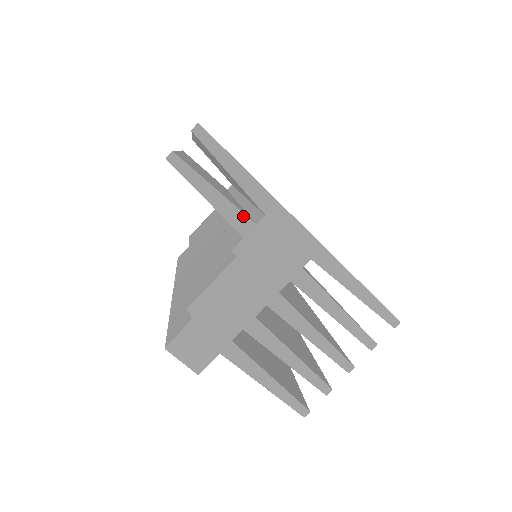
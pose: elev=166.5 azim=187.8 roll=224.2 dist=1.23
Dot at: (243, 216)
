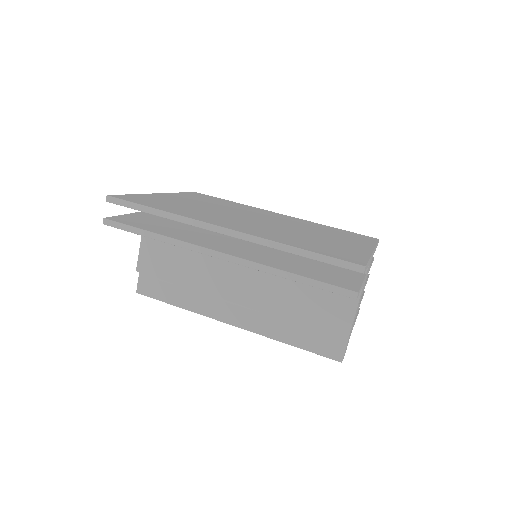
Dot at: occluded
